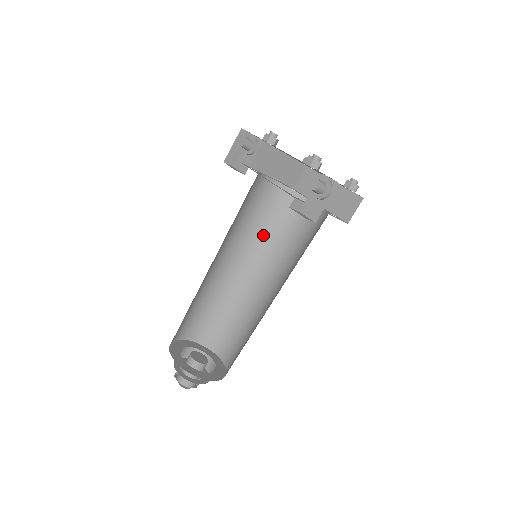
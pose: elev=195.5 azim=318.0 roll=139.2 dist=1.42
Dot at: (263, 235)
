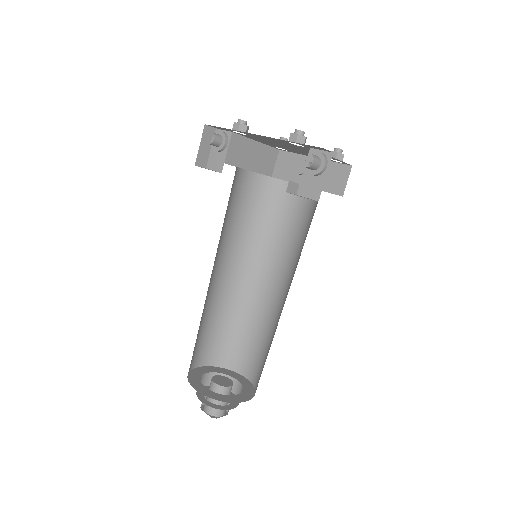
Dot at: (254, 233)
